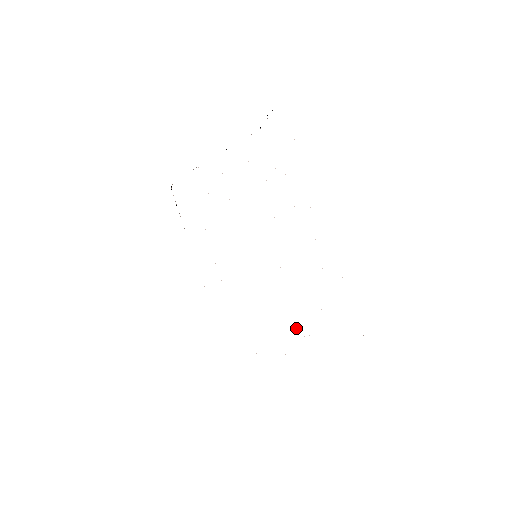
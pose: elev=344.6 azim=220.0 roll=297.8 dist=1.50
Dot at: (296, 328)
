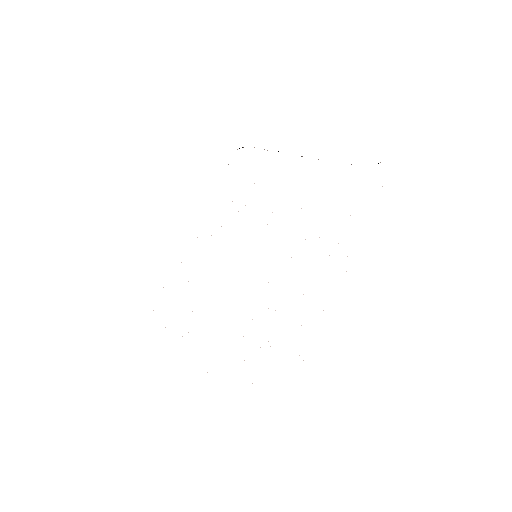
Dot at: occluded
